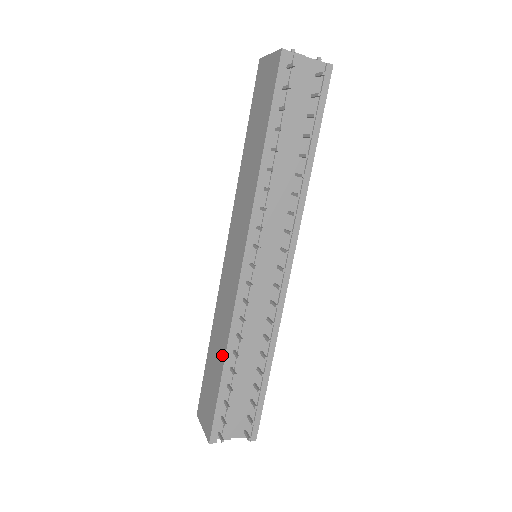
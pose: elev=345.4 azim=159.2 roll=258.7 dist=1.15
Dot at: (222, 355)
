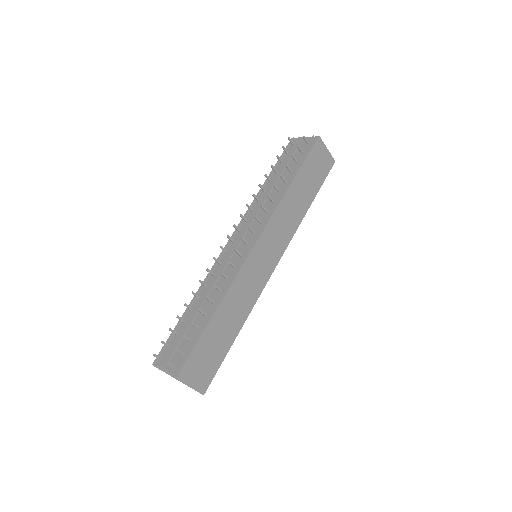
Dot at: occluded
